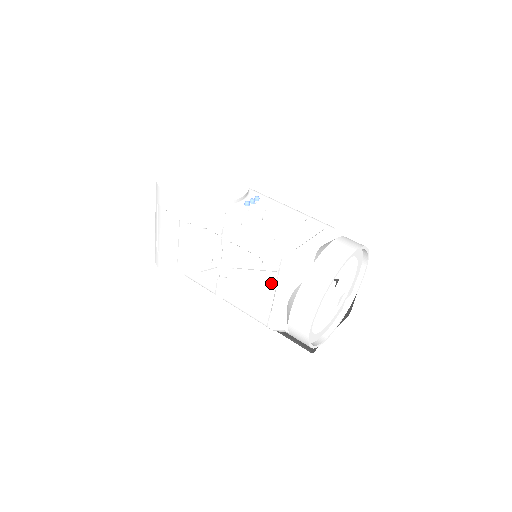
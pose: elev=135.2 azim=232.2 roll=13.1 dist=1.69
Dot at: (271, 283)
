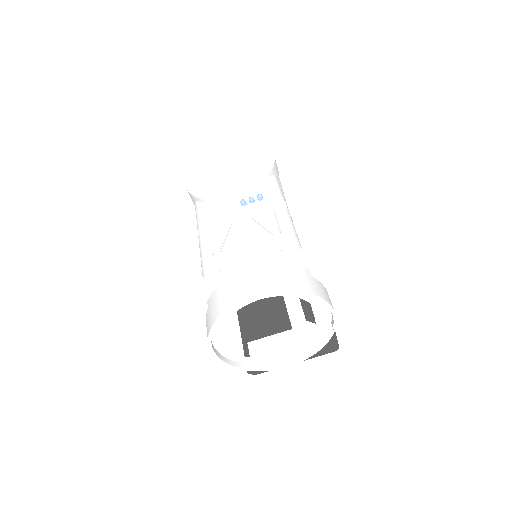
Dot at: occluded
